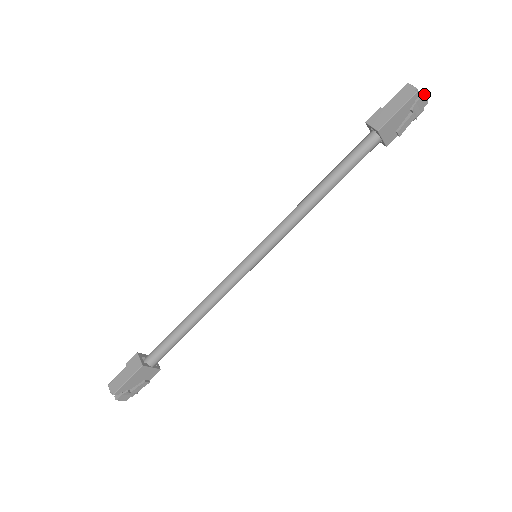
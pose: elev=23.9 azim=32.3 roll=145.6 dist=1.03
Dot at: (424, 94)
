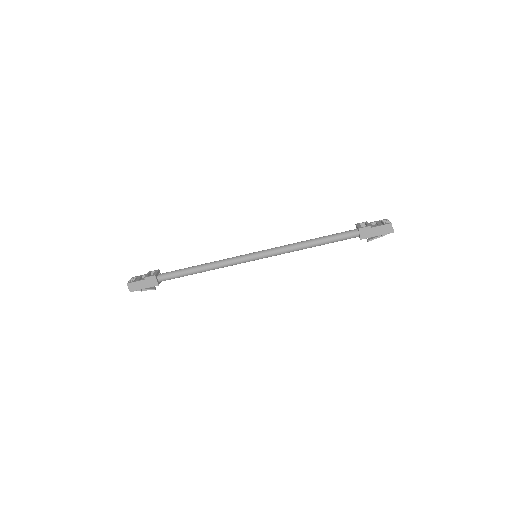
Dot at: (393, 232)
